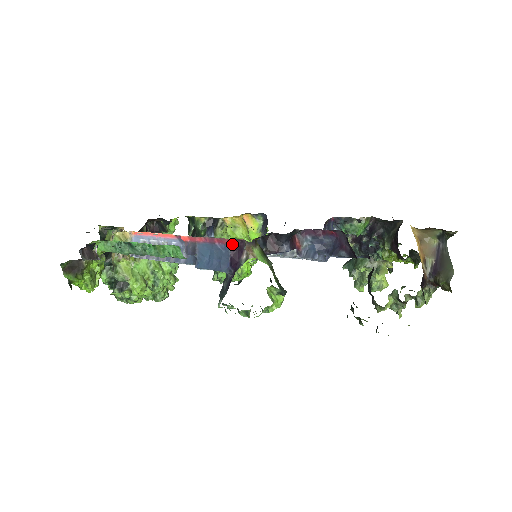
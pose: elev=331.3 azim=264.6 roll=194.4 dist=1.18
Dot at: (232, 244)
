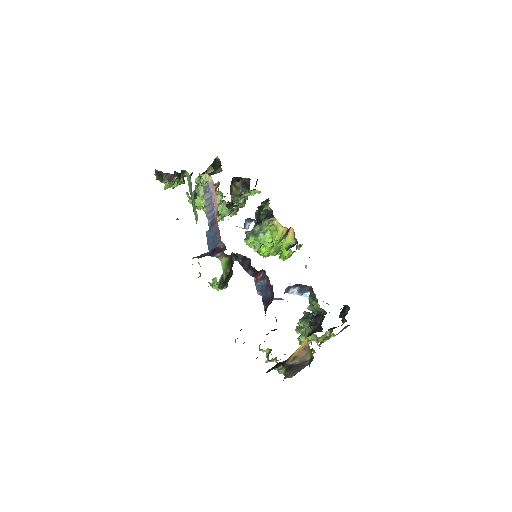
Dot at: (221, 244)
